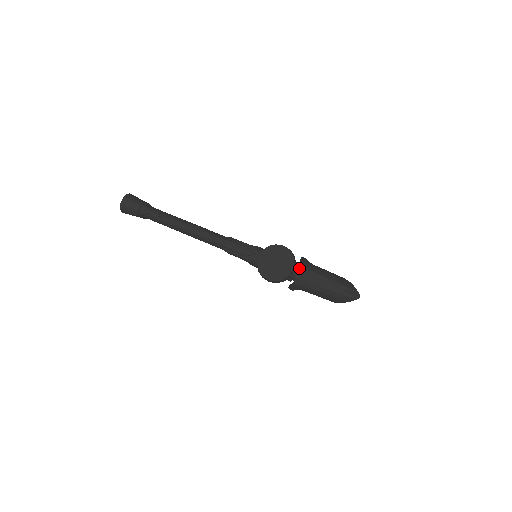
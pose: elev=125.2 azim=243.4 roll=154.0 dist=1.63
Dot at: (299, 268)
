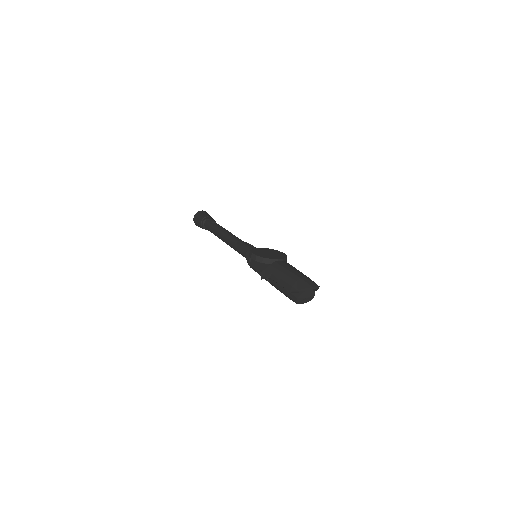
Dot at: (284, 261)
